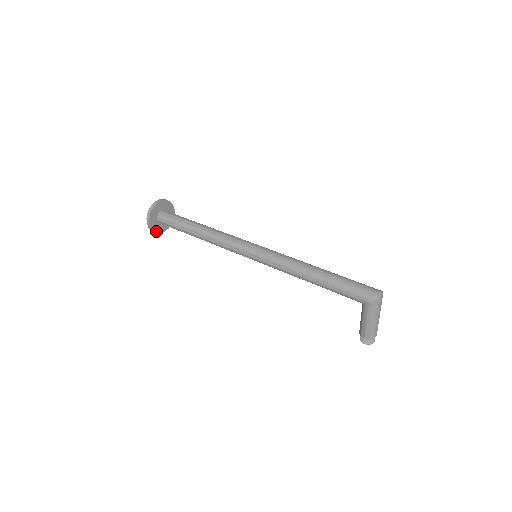
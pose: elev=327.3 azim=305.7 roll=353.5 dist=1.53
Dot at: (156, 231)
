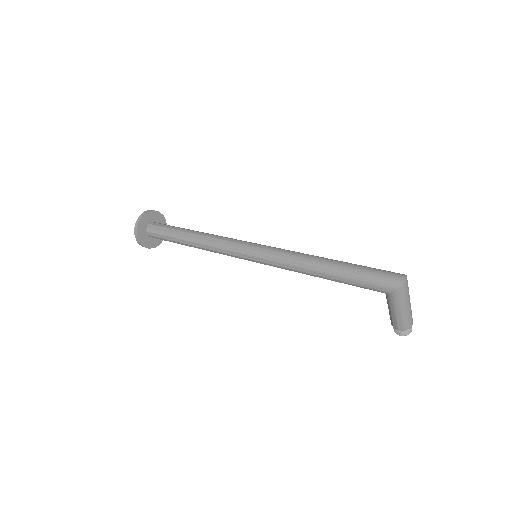
Dot at: (150, 247)
